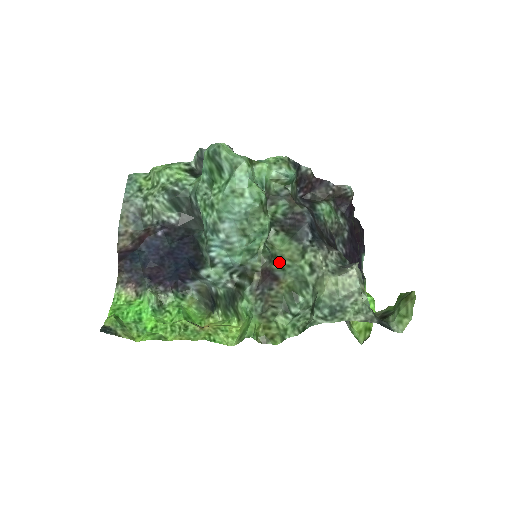
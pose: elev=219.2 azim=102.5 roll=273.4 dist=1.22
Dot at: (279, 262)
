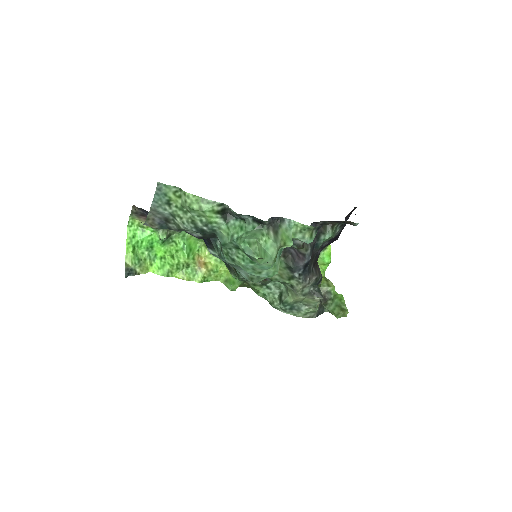
Dot at: occluded
